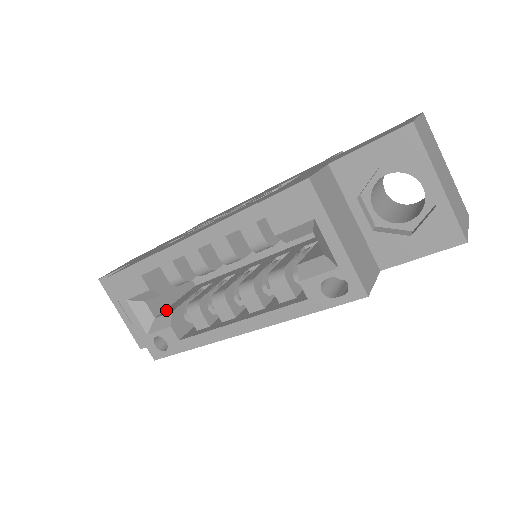
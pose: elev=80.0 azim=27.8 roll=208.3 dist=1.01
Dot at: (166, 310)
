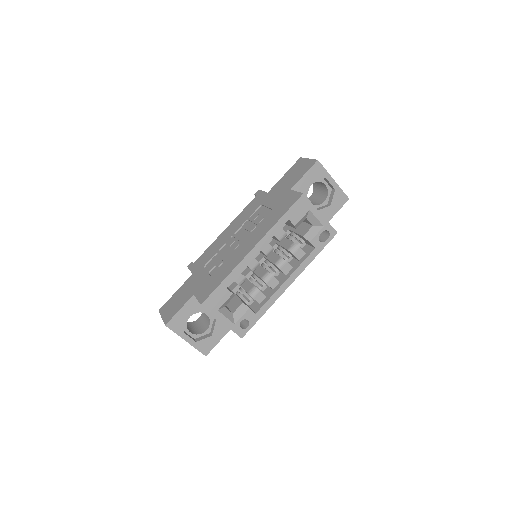
Dot at: (232, 308)
